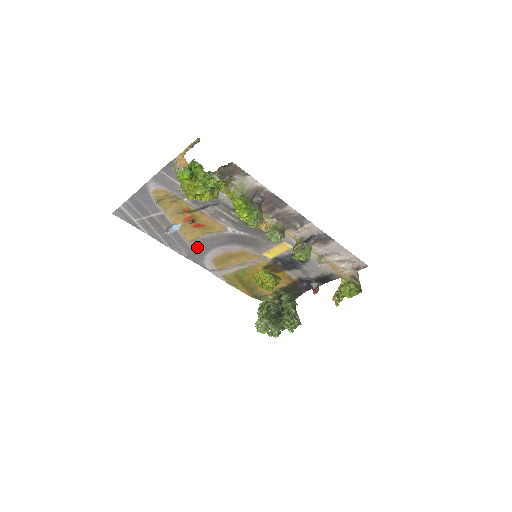
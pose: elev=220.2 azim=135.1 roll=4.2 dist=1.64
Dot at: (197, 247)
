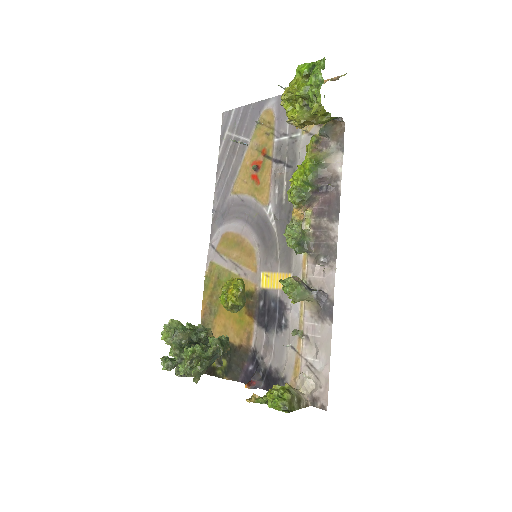
Dot at: (231, 206)
